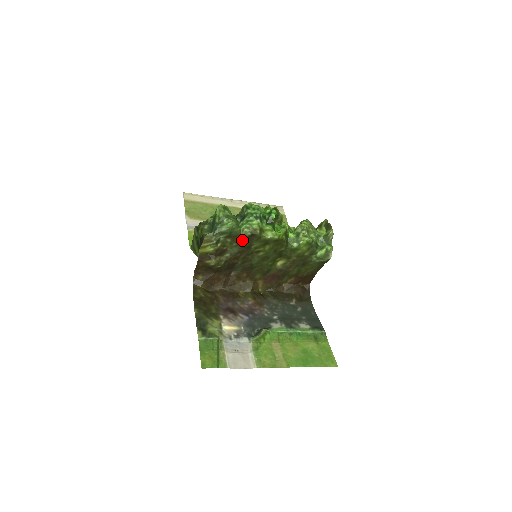
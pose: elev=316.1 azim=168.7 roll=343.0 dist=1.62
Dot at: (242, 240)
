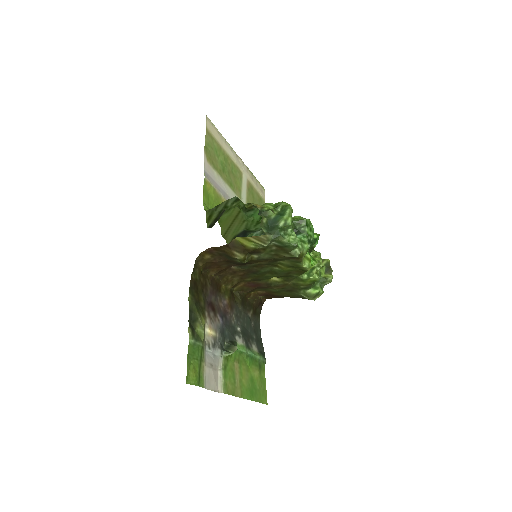
Dot at: (284, 255)
